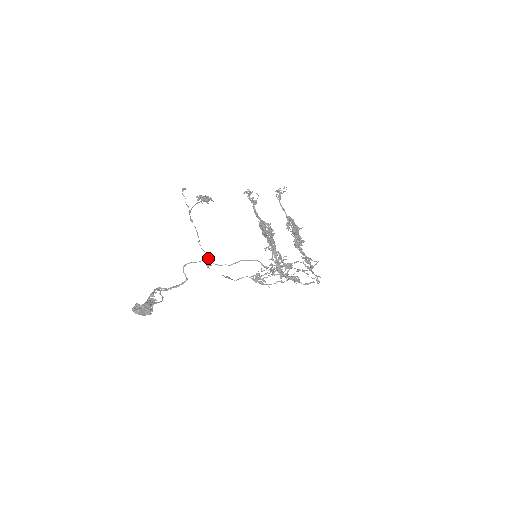
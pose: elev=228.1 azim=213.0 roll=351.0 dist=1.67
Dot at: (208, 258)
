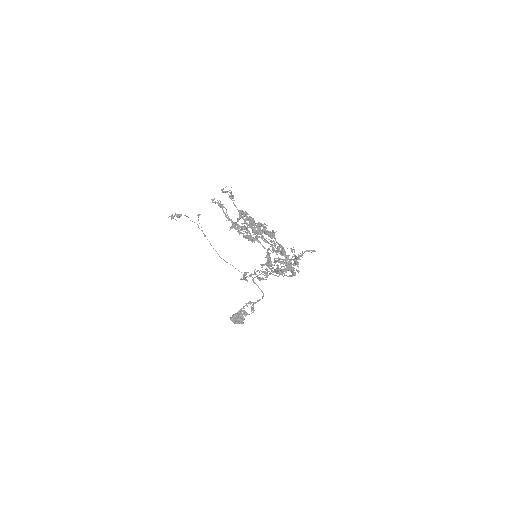
Dot at: (232, 265)
